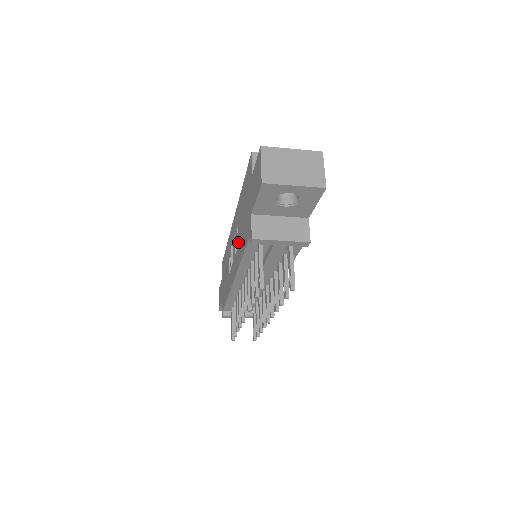
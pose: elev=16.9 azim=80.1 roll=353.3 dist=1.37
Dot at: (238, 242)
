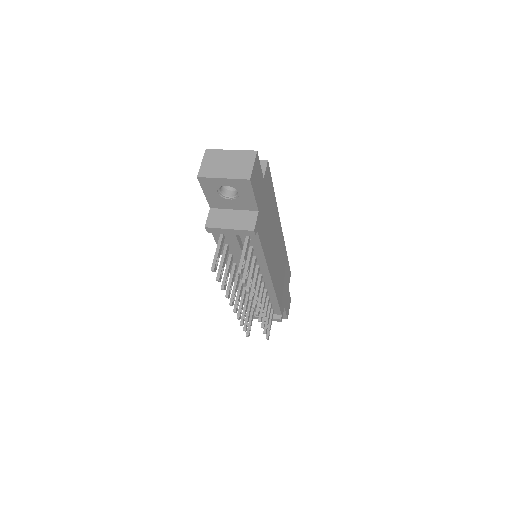
Dot at: occluded
